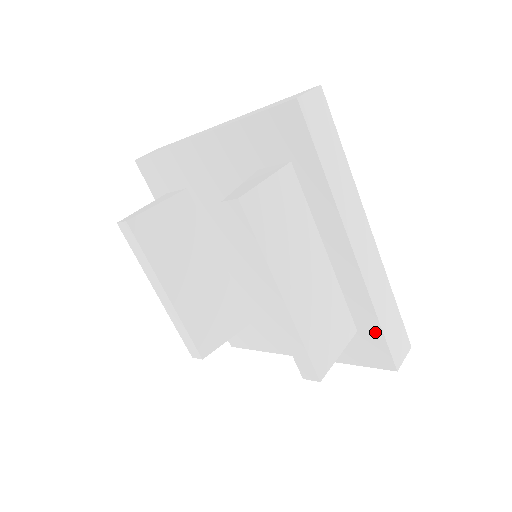
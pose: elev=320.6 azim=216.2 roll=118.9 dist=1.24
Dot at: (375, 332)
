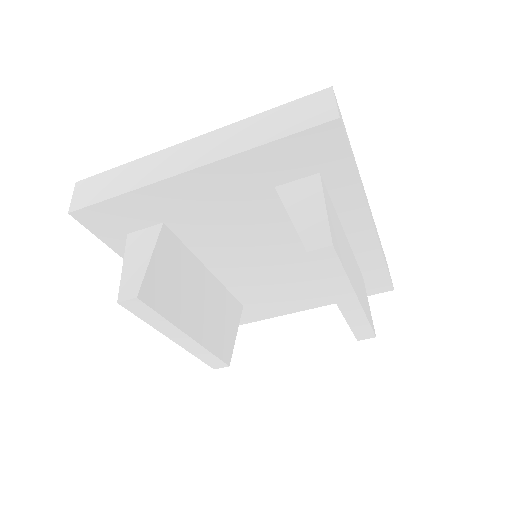
Dot at: (380, 273)
